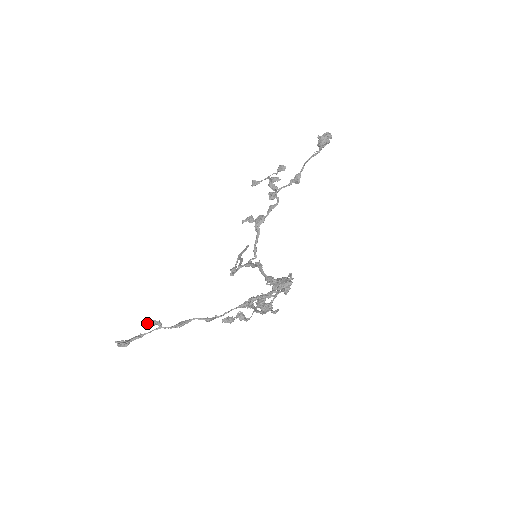
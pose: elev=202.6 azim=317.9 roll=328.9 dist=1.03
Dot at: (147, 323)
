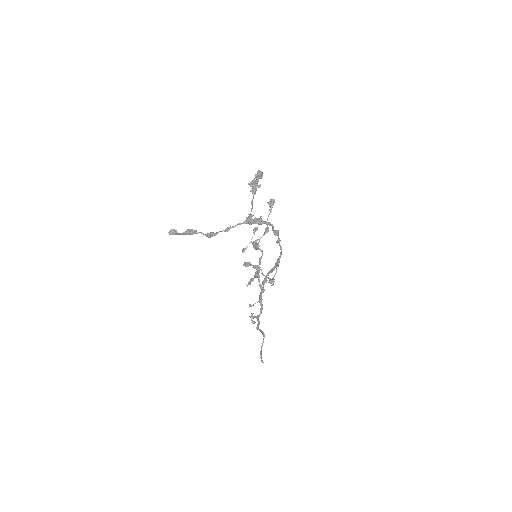
Dot at: (187, 230)
